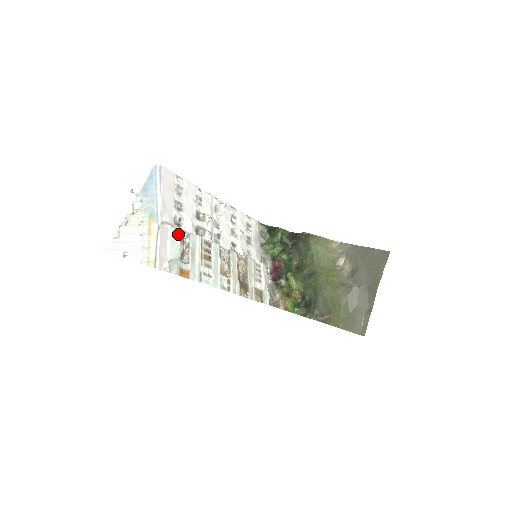
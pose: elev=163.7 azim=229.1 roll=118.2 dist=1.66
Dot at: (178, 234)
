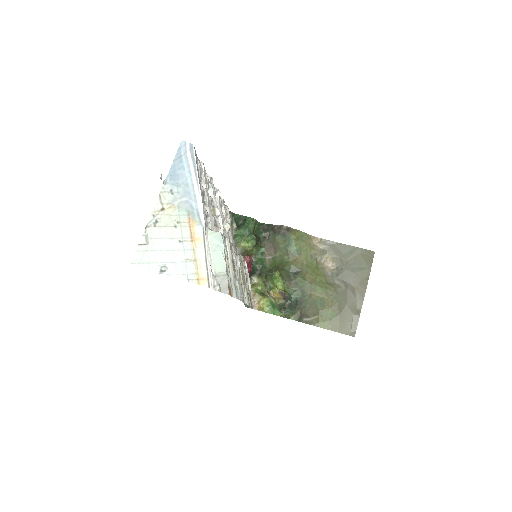
Dot at: (220, 239)
